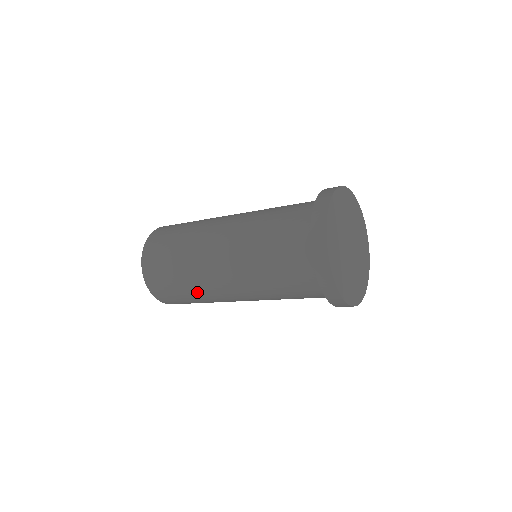
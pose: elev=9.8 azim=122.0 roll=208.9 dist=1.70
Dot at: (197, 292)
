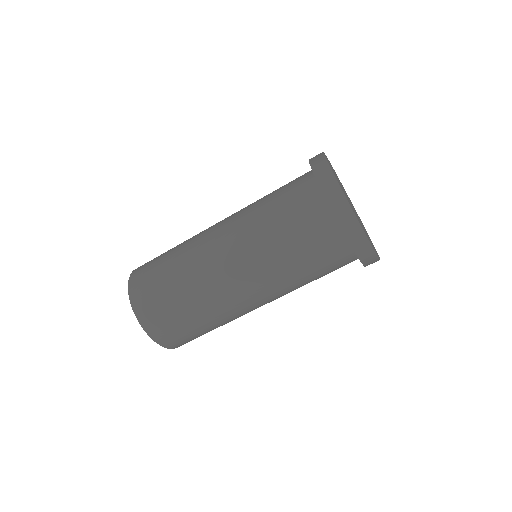
Dot at: (207, 312)
